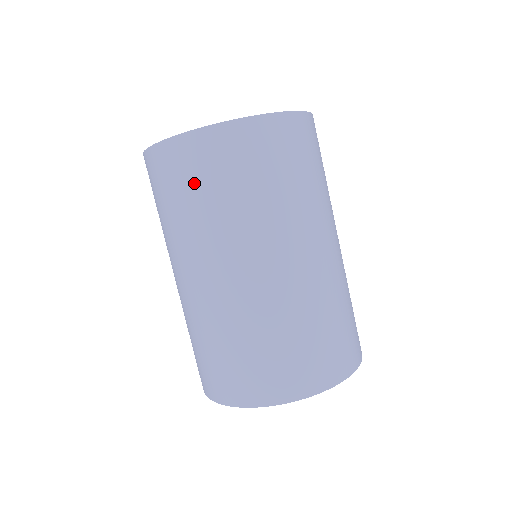
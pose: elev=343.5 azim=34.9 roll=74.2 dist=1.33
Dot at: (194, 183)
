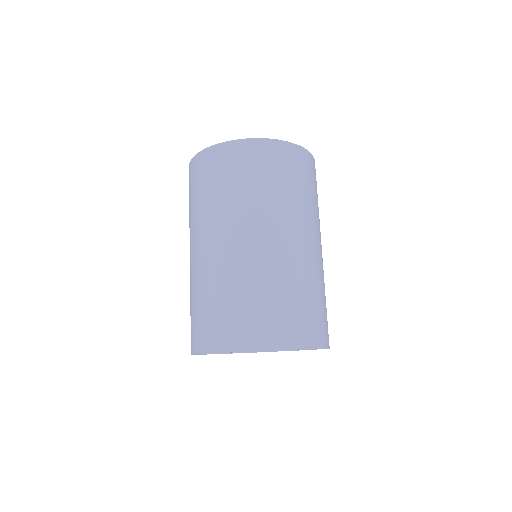
Dot at: (293, 174)
